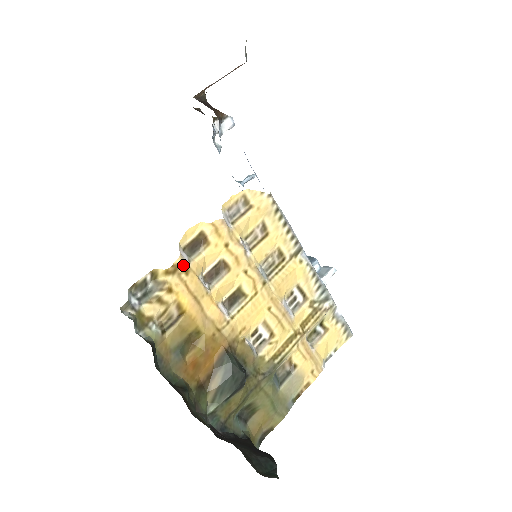
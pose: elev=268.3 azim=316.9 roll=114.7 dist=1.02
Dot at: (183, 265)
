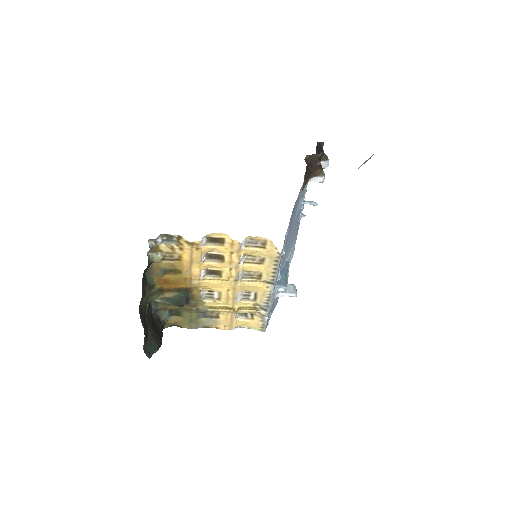
Dot at: (198, 245)
